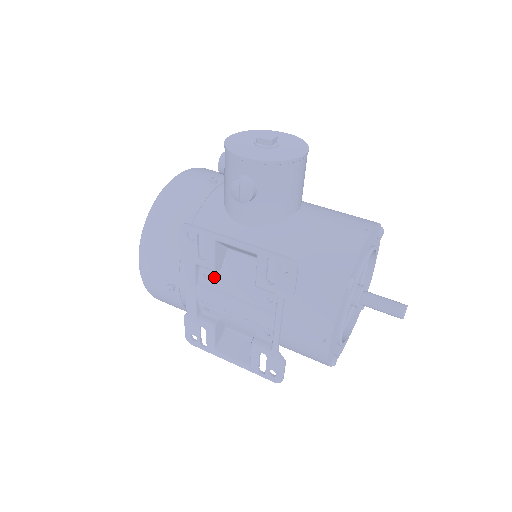
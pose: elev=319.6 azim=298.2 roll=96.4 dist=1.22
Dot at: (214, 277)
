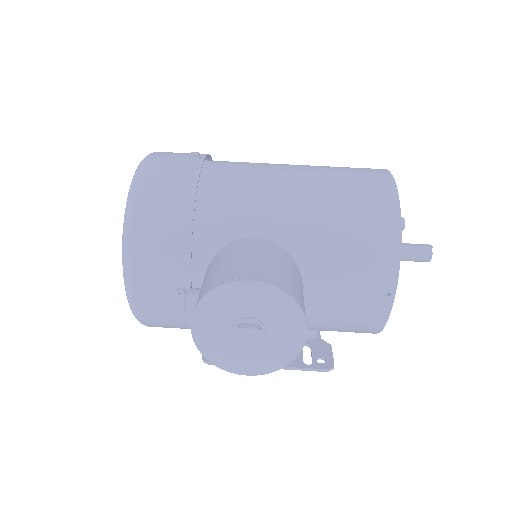
Dot at: occluded
